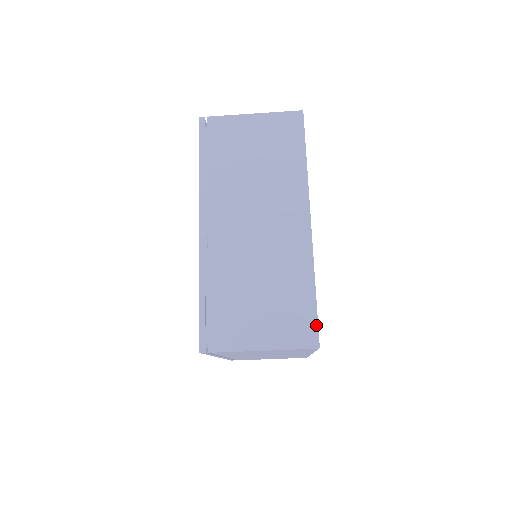
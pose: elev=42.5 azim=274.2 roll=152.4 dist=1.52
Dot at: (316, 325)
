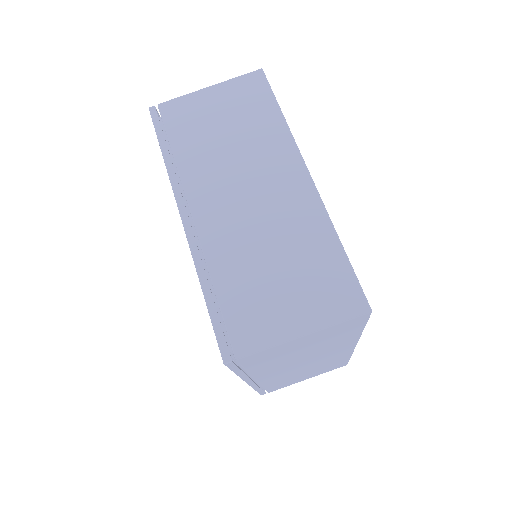
Dot at: (358, 286)
